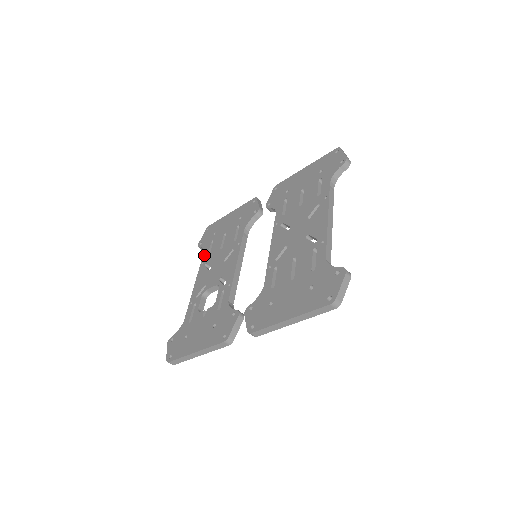
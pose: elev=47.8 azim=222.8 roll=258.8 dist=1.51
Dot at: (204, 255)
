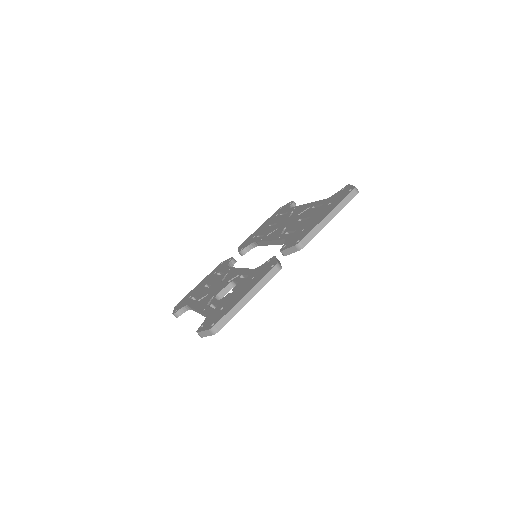
Dot at: (190, 303)
